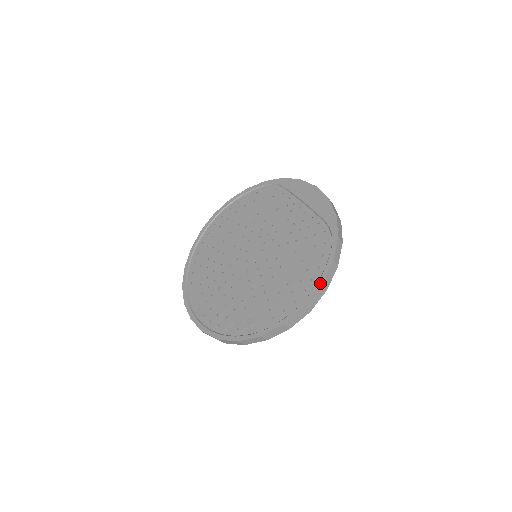
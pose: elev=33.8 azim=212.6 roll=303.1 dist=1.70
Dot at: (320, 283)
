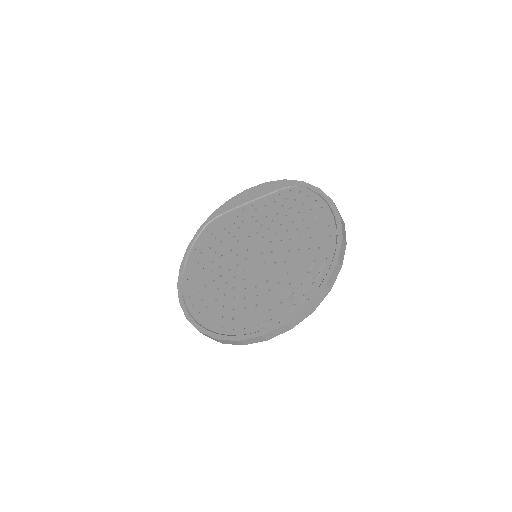
Dot at: (330, 201)
